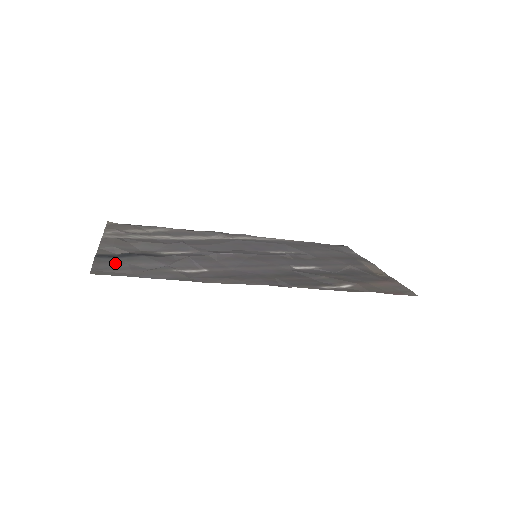
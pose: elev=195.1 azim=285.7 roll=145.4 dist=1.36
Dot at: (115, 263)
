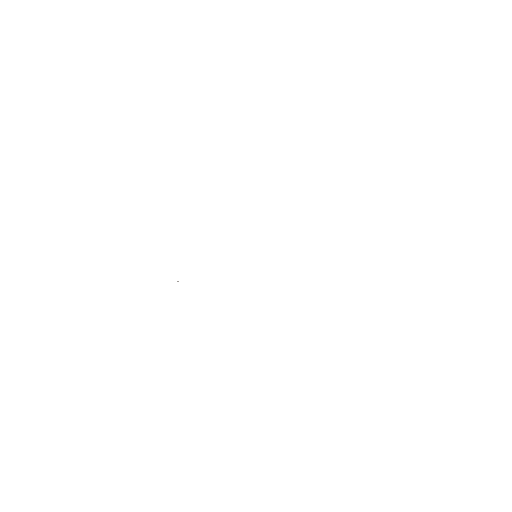
Dot at: occluded
